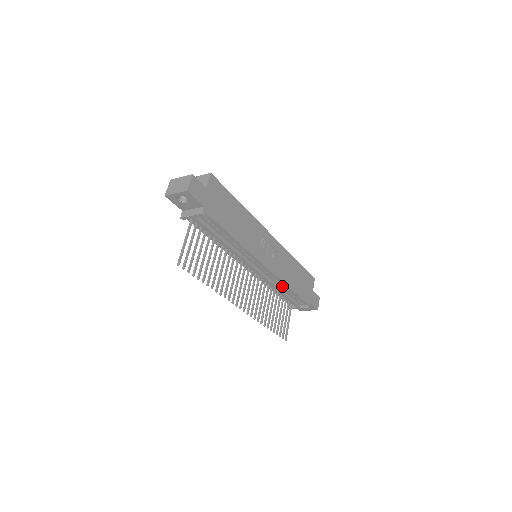
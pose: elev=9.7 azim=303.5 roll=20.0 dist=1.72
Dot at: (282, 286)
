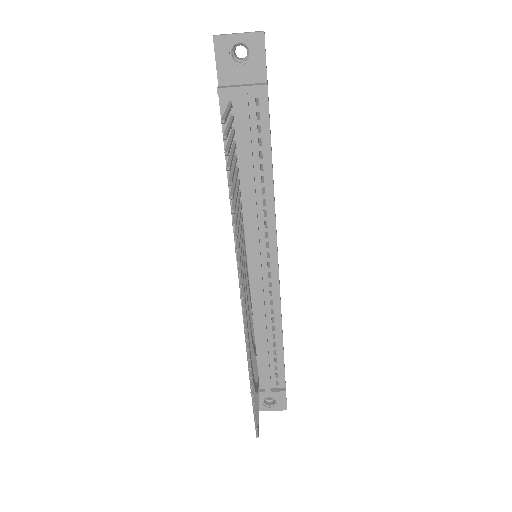
Dot at: (272, 329)
